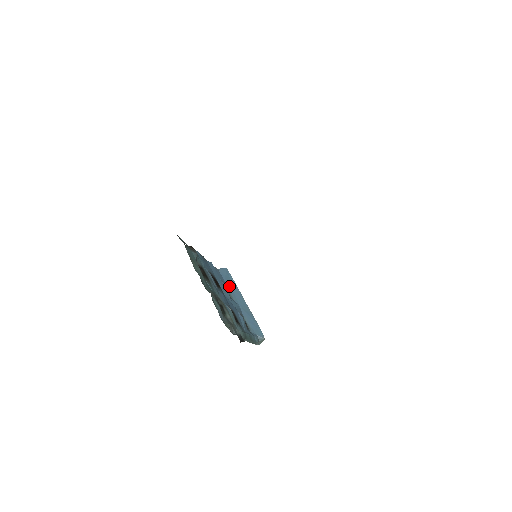
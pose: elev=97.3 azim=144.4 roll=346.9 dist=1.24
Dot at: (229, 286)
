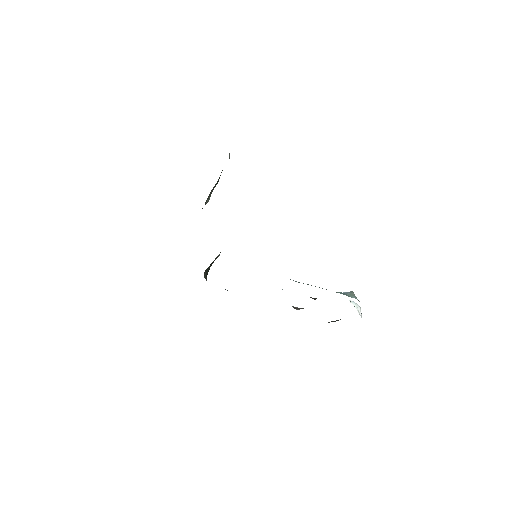
Dot at: occluded
